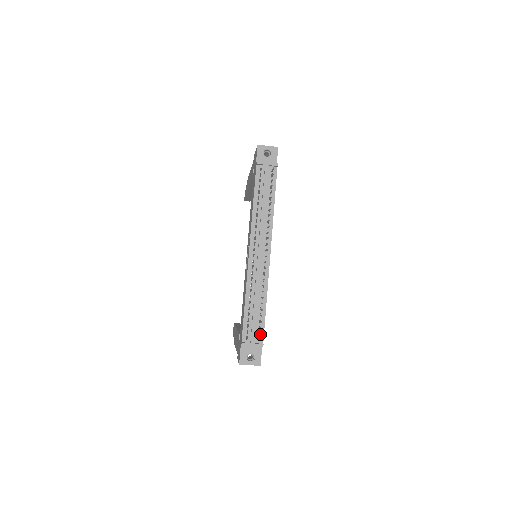
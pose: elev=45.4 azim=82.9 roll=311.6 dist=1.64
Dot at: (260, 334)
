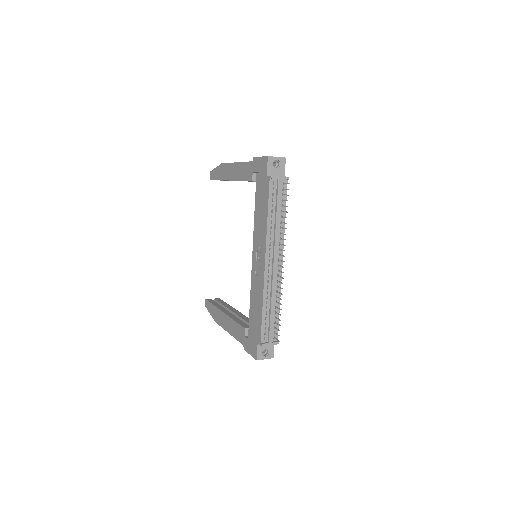
Dot at: occluded
